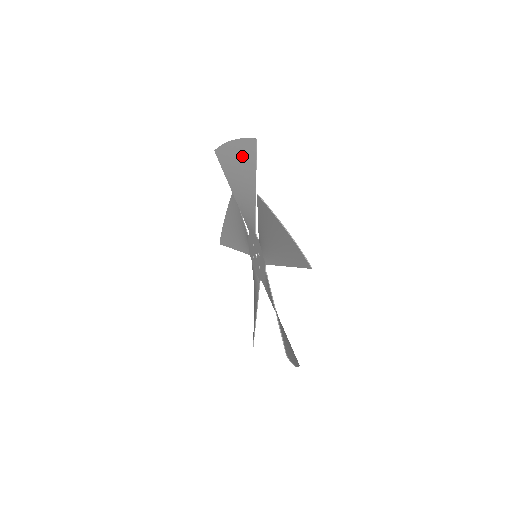
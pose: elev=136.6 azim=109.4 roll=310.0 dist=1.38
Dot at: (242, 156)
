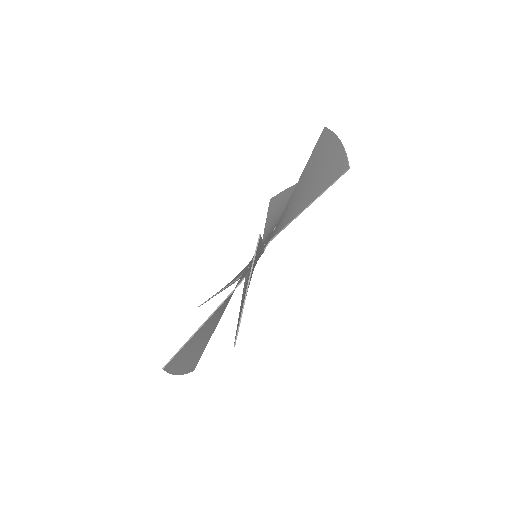
Dot at: (329, 165)
